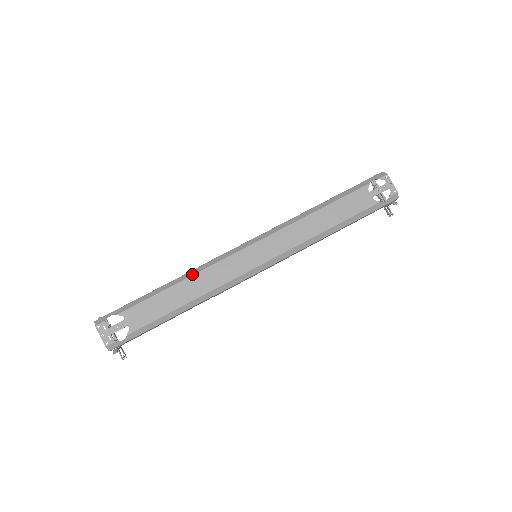
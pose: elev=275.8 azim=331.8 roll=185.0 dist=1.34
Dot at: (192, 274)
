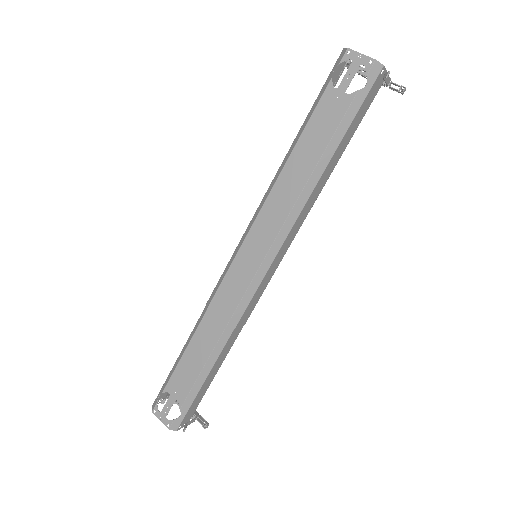
Dot at: (203, 315)
